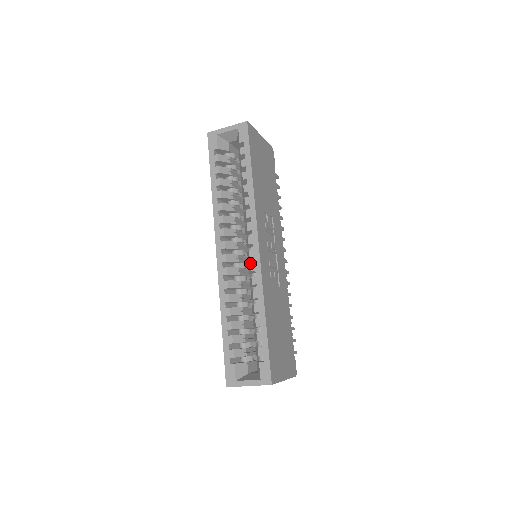
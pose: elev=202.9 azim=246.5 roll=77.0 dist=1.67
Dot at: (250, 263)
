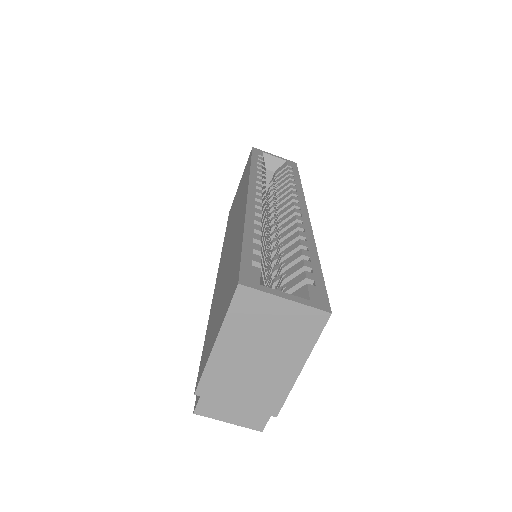
Dot at: (296, 214)
